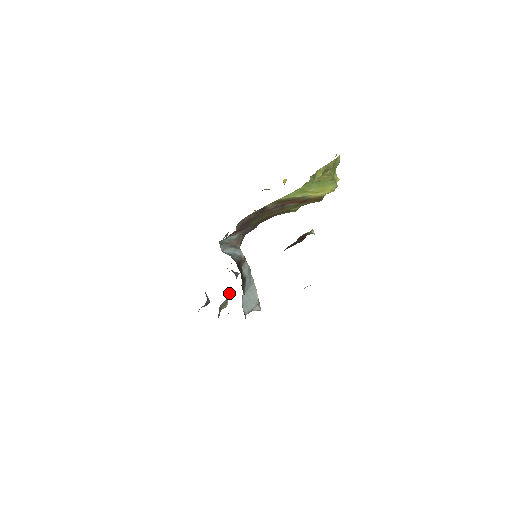
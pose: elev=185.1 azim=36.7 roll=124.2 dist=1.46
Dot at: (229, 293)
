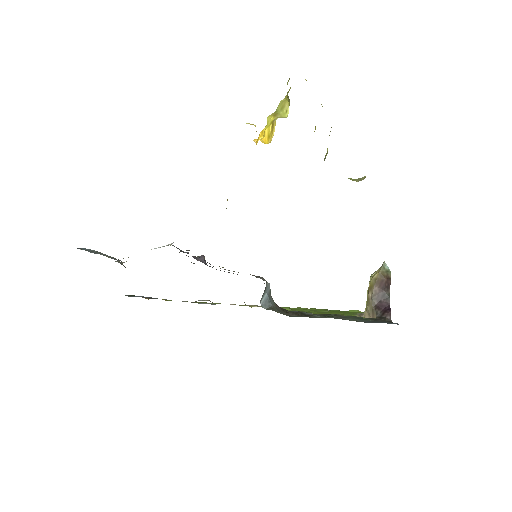
Dot at: occluded
